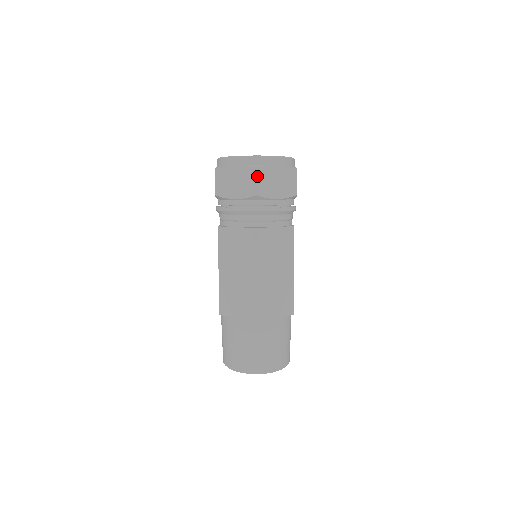
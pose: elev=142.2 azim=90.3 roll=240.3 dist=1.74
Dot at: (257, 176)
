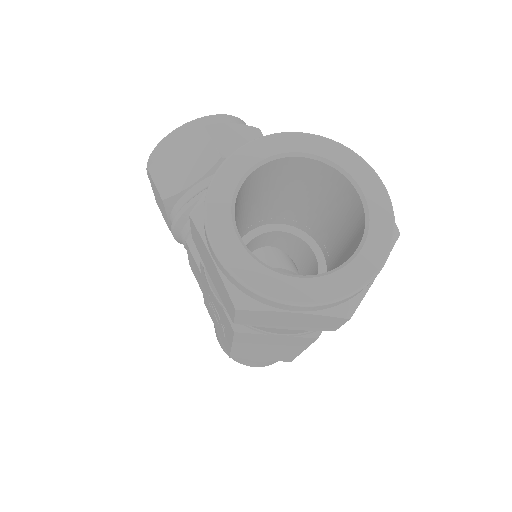
Dot at: (346, 321)
